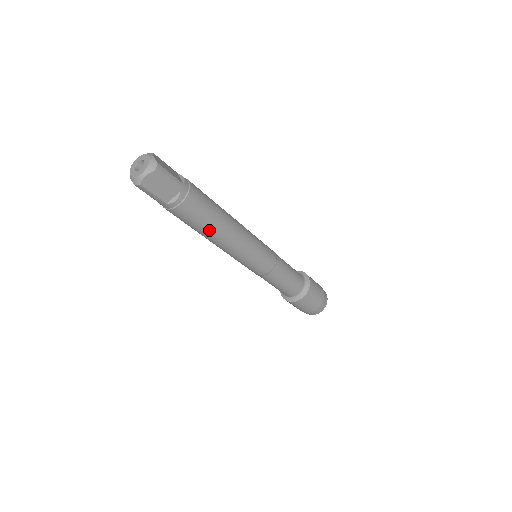
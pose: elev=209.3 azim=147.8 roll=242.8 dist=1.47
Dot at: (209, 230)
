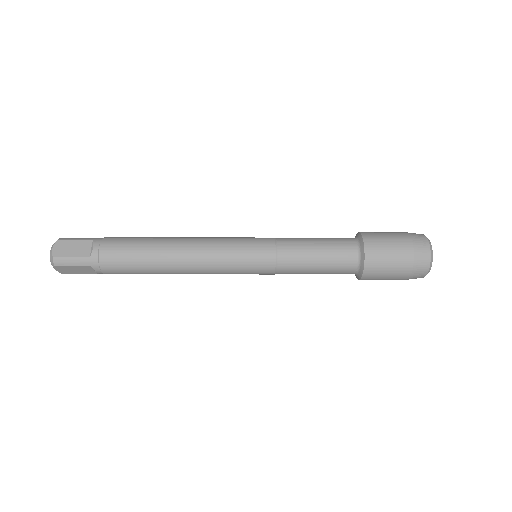
Dot at: occluded
